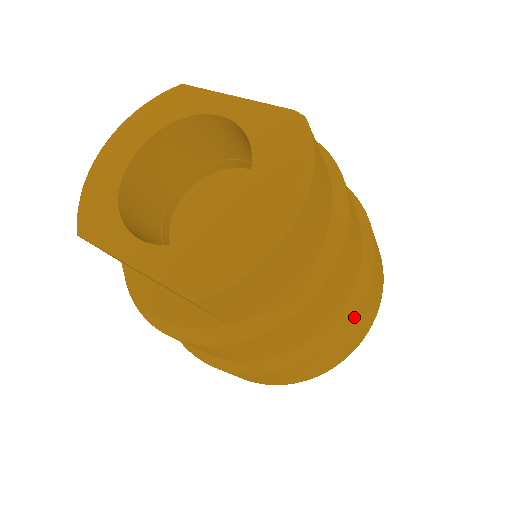
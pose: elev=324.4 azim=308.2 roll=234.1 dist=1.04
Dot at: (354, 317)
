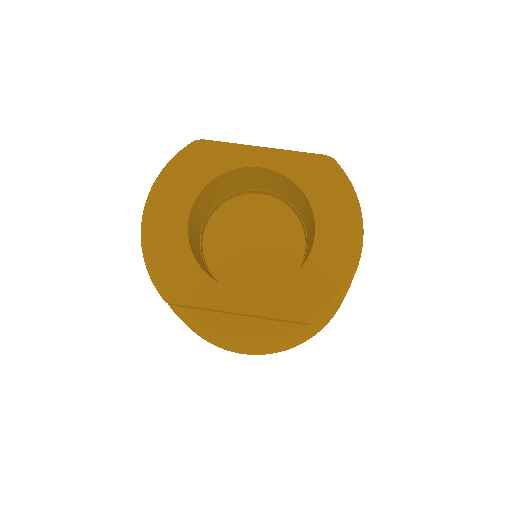
Dot at: occluded
